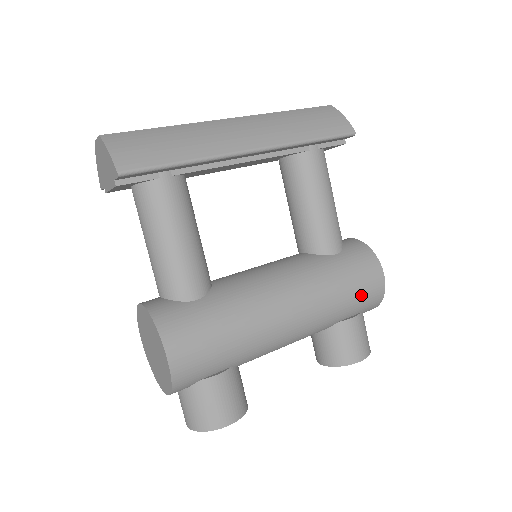
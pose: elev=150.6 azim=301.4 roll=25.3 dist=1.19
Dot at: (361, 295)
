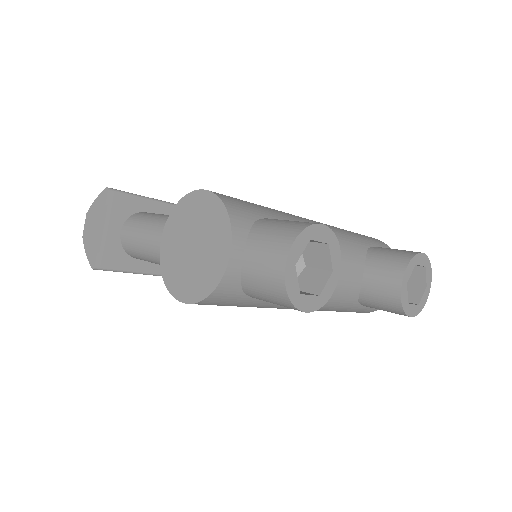
Dot at: occluded
